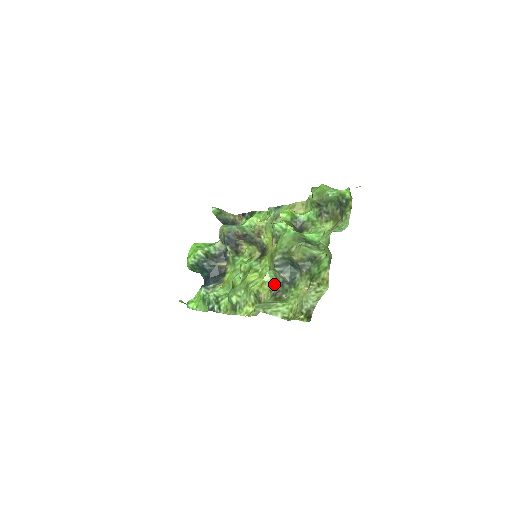
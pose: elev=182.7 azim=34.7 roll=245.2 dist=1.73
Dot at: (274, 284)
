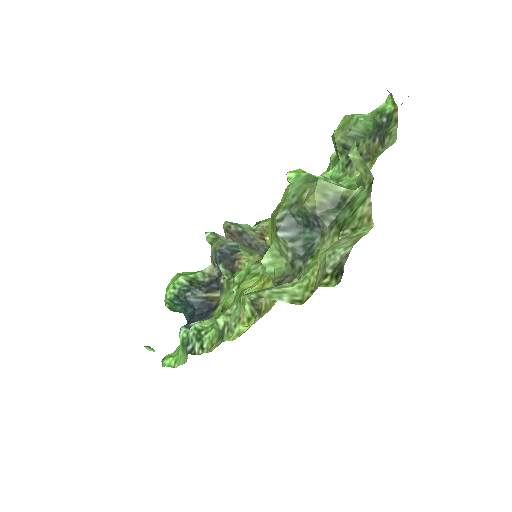
Dot at: (279, 268)
